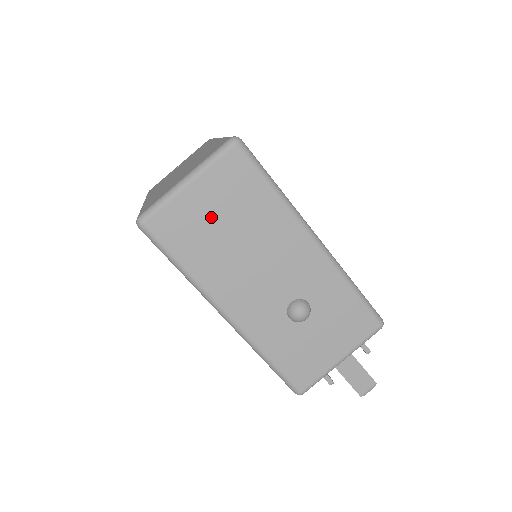
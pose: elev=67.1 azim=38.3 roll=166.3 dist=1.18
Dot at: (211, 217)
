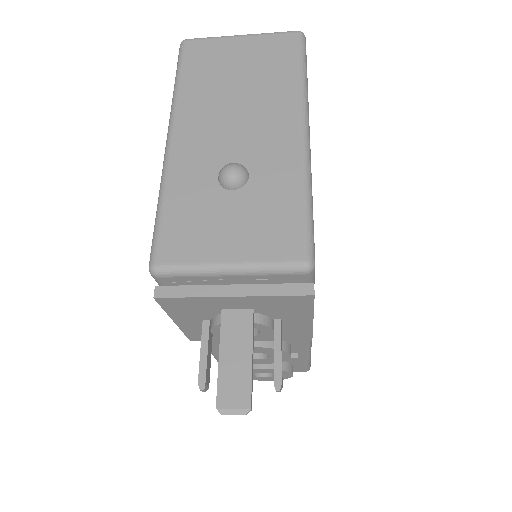
Dot at: (234, 63)
